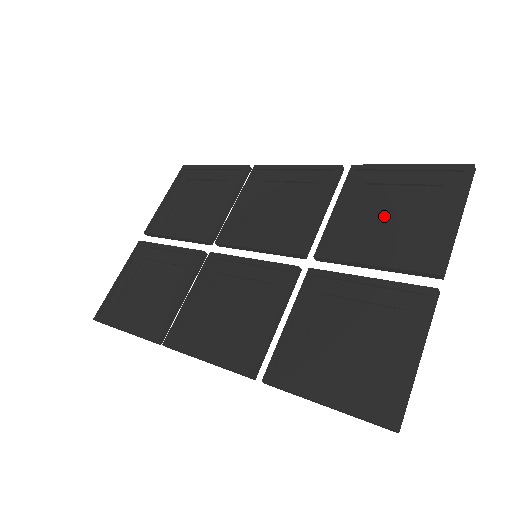
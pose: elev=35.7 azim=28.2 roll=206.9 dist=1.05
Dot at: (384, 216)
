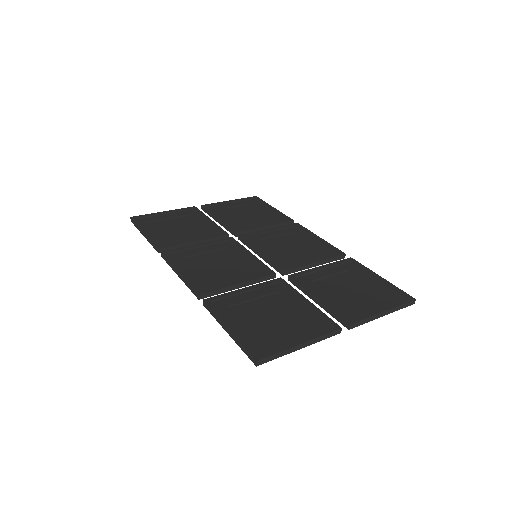
Dot at: (345, 287)
